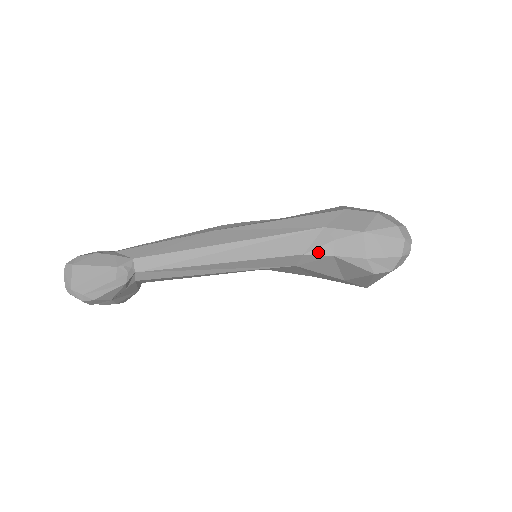
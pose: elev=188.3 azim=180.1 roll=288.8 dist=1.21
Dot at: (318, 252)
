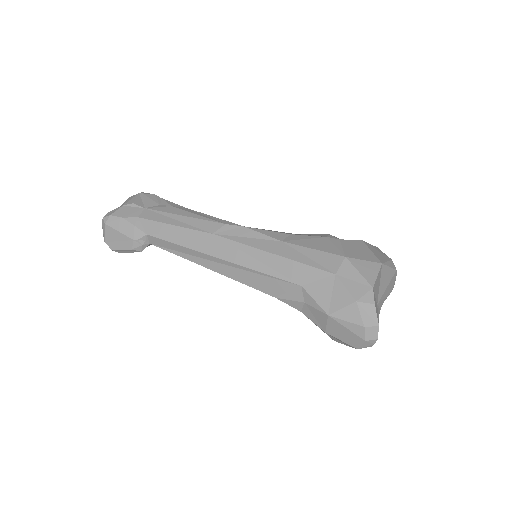
Dot at: (288, 303)
